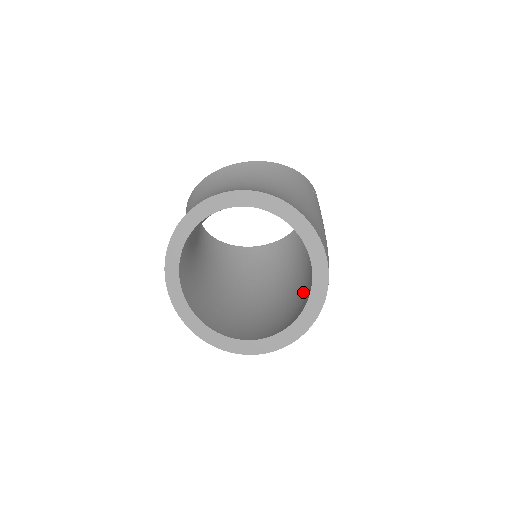
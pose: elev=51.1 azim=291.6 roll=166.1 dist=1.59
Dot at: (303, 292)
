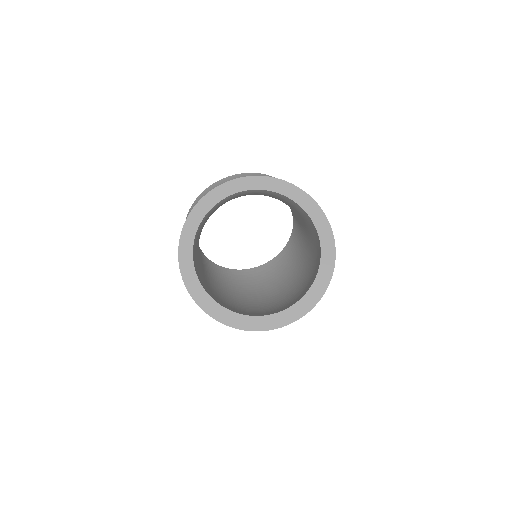
Dot at: (304, 284)
